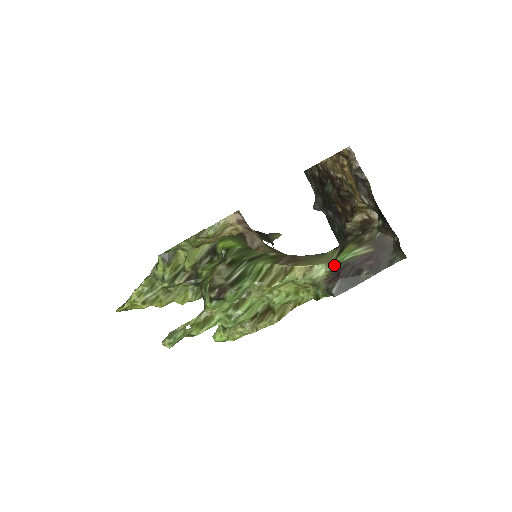
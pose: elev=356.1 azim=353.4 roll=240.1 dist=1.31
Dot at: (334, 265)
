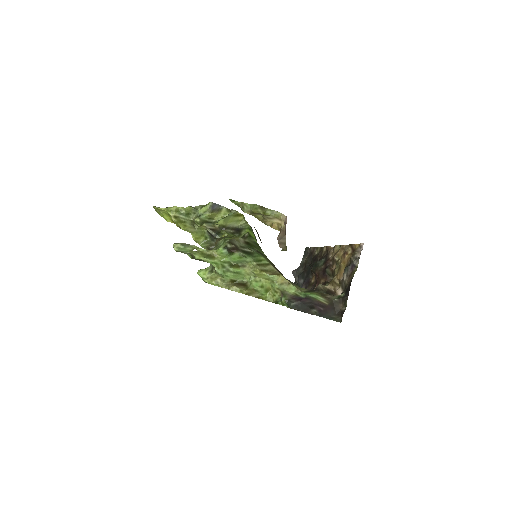
Dot at: (301, 294)
